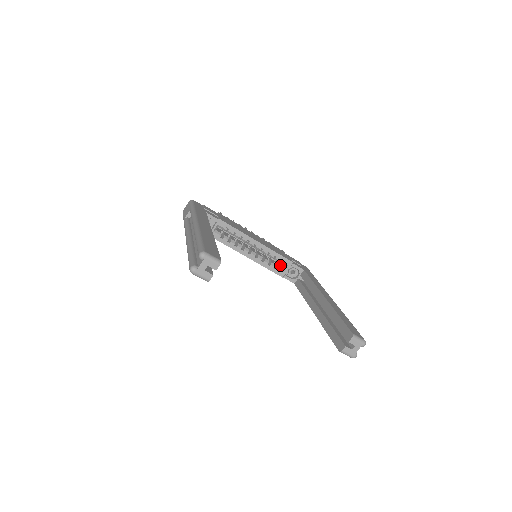
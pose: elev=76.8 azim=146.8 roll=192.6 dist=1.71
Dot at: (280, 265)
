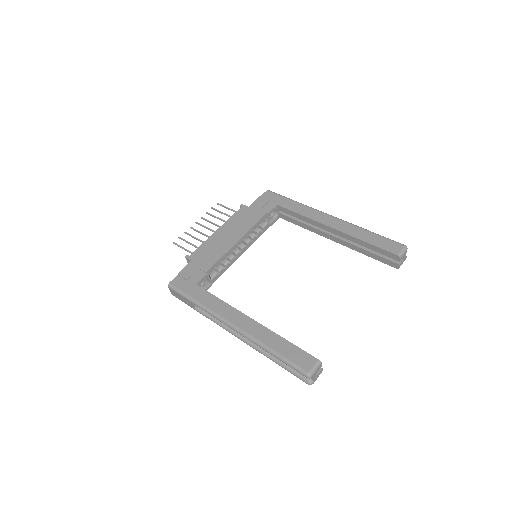
Dot at: occluded
